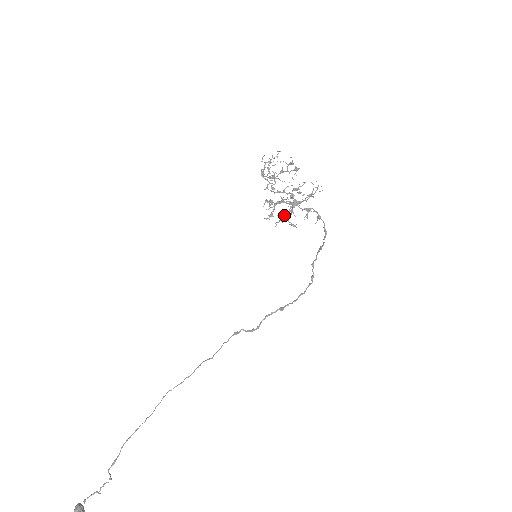
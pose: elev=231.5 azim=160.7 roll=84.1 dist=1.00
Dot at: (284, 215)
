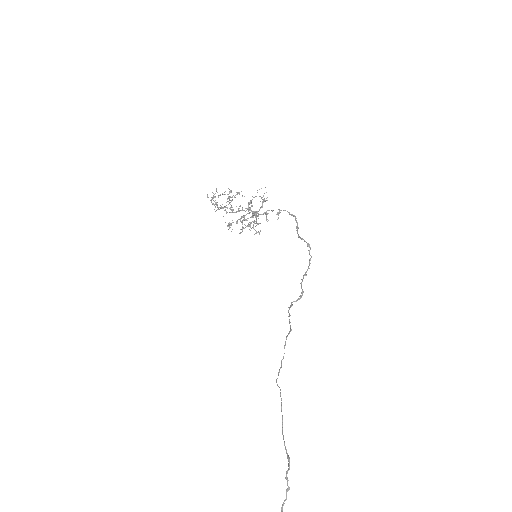
Dot at: occluded
